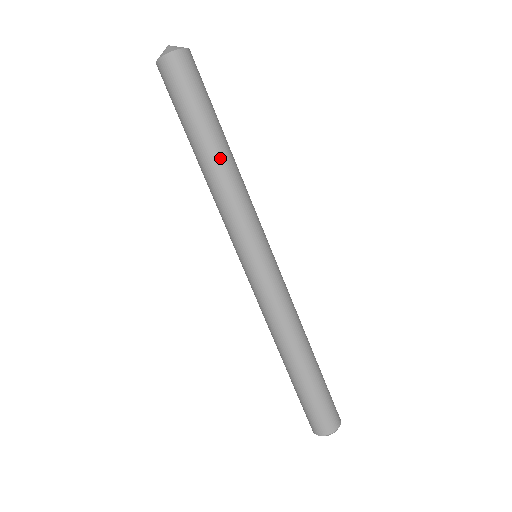
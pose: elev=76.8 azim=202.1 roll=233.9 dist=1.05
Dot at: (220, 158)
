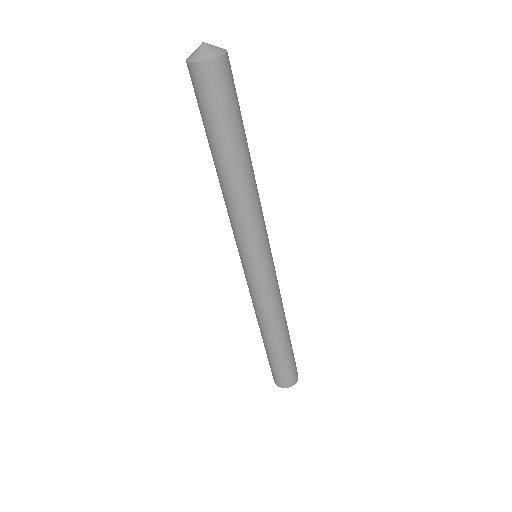
Dot at: (250, 170)
